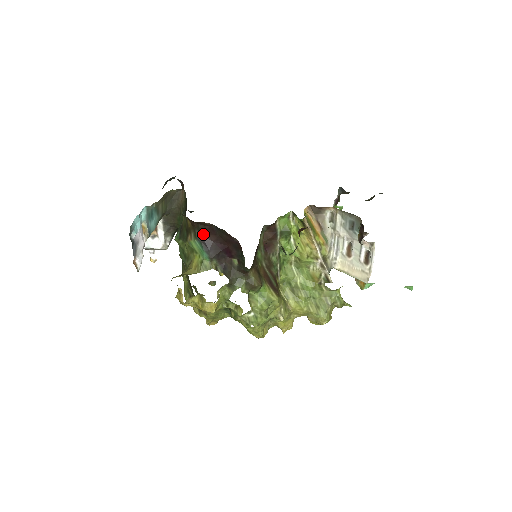
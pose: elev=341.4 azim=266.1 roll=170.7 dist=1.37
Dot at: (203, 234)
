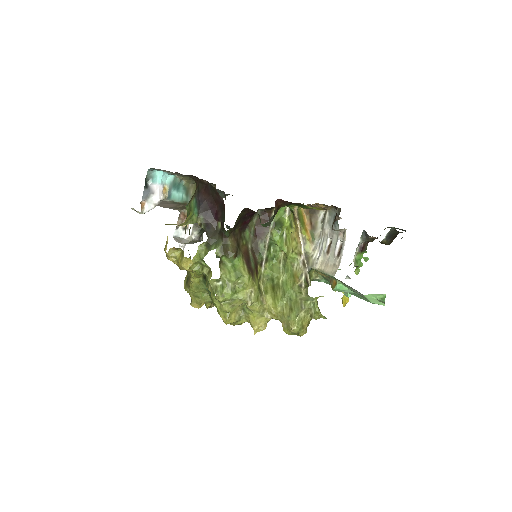
Dot at: (200, 192)
